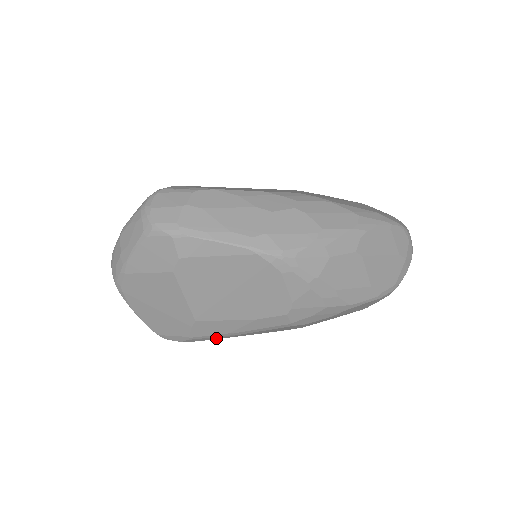
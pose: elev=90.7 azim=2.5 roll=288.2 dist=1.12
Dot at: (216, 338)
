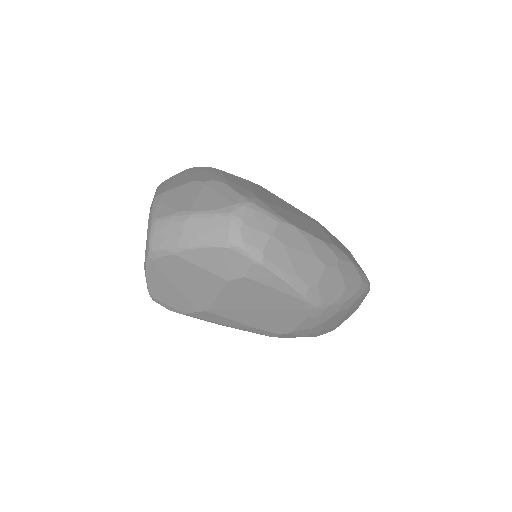
Dot at: occluded
